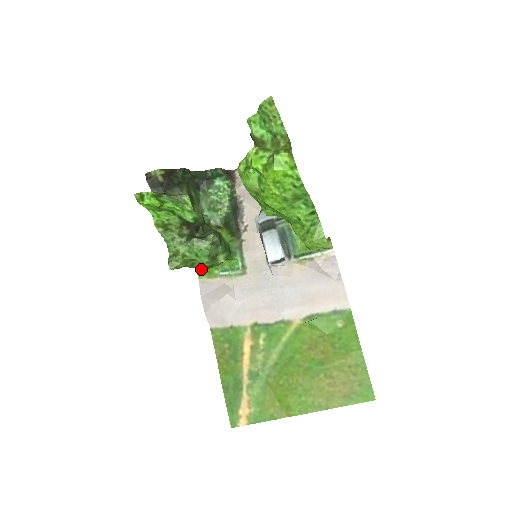
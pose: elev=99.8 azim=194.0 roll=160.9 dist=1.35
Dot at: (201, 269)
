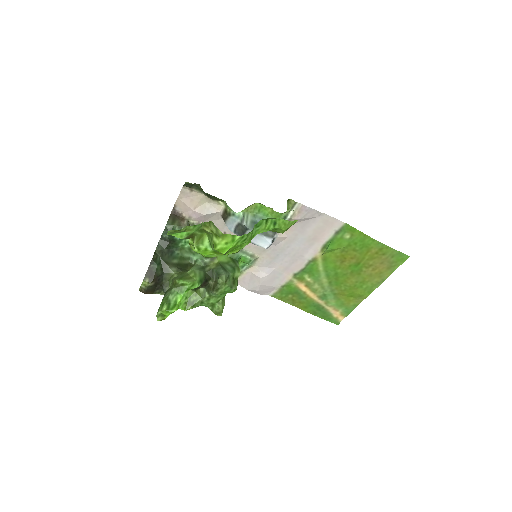
Dot at: occluded
